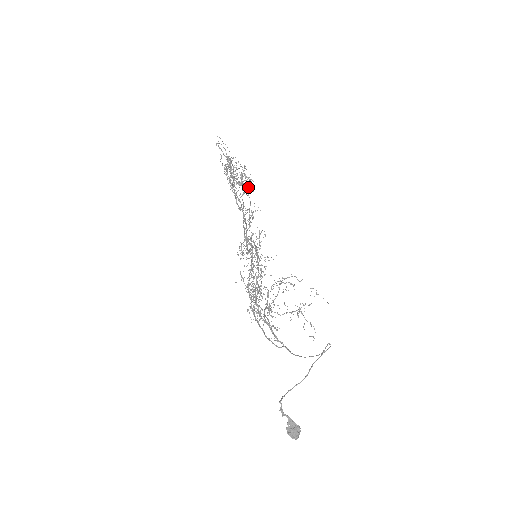
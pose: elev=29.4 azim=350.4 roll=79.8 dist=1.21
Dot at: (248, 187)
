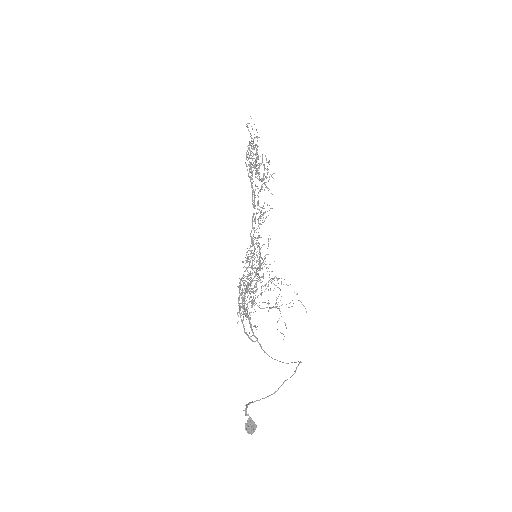
Dot at: occluded
